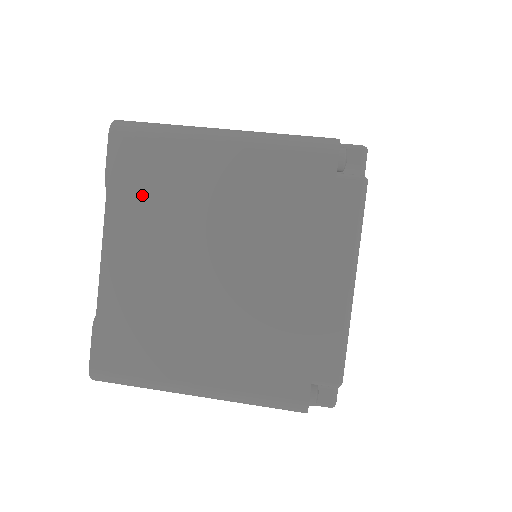
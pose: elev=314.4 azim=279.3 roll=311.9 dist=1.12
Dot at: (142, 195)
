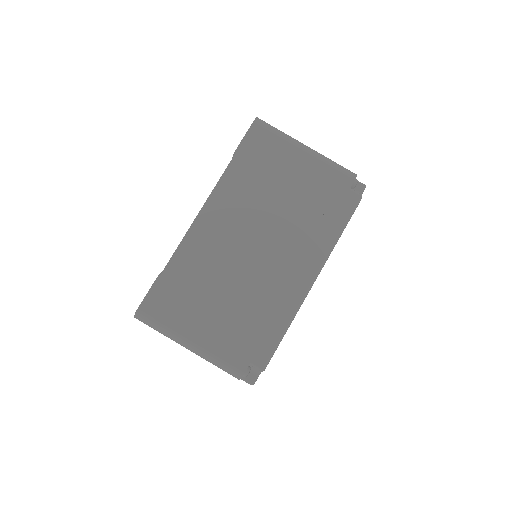
Dot at: occluded
